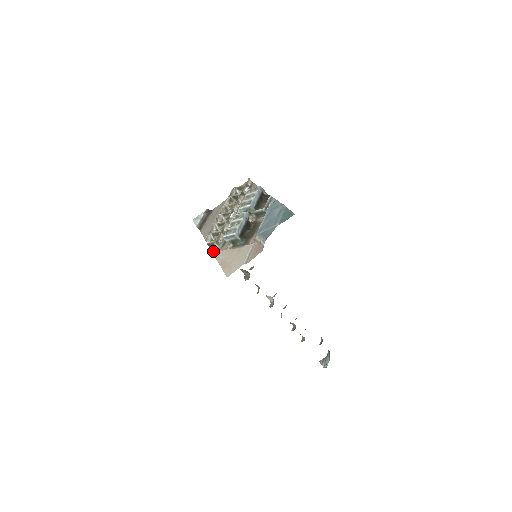
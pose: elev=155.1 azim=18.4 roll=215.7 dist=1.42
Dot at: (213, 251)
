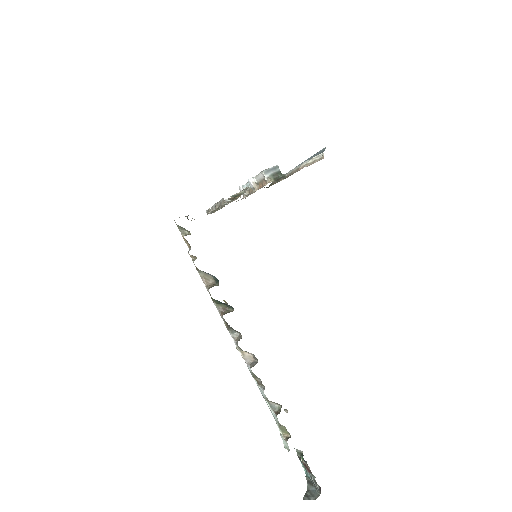
Dot at: occluded
